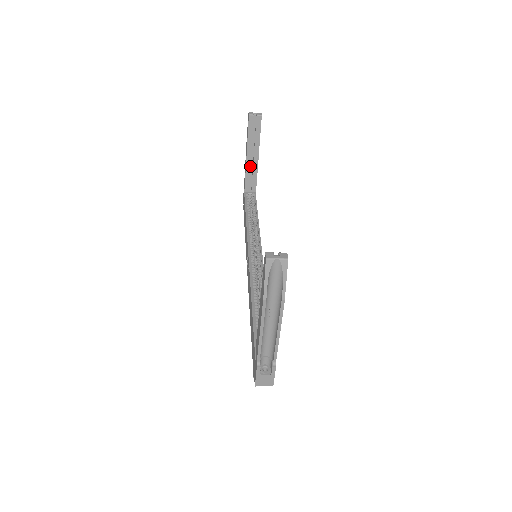
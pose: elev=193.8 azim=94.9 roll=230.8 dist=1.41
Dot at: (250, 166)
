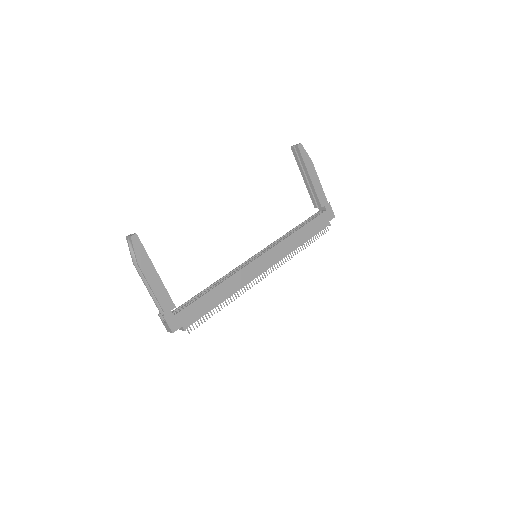
Dot at: (309, 188)
